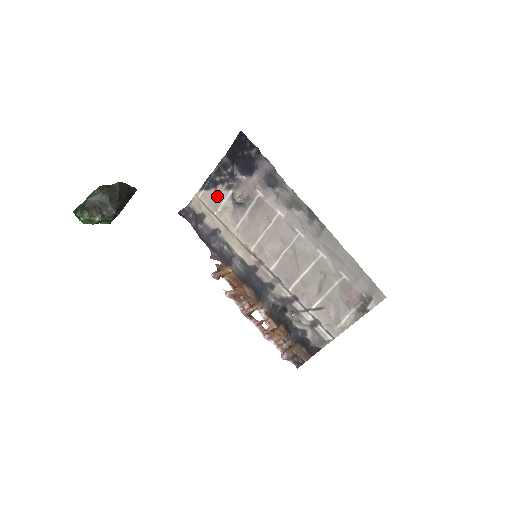
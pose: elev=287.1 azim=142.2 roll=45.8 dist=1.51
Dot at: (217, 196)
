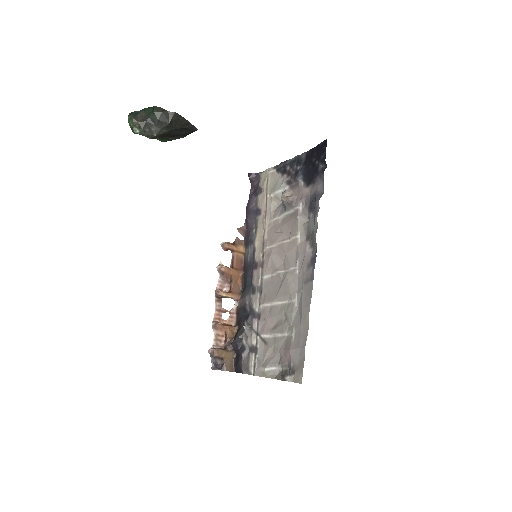
Dot at: (278, 183)
